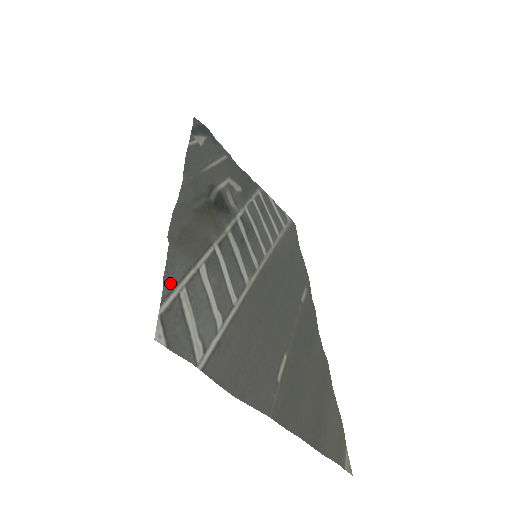
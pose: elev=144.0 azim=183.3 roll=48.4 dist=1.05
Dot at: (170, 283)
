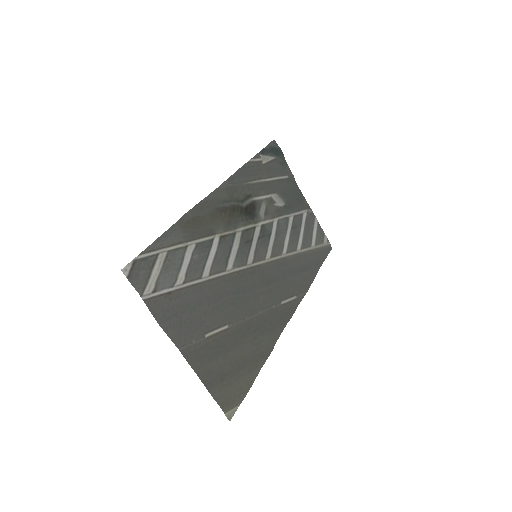
Dot at: (156, 245)
